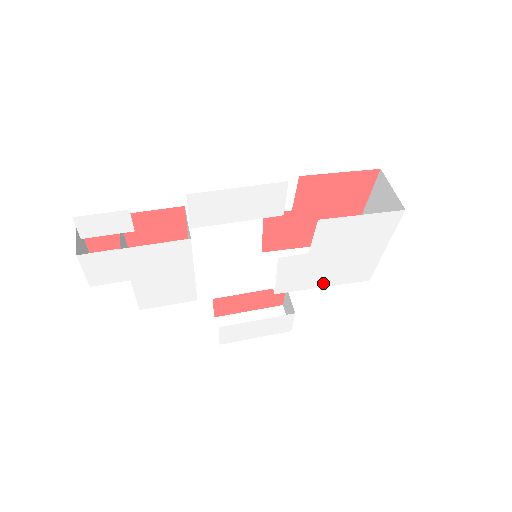
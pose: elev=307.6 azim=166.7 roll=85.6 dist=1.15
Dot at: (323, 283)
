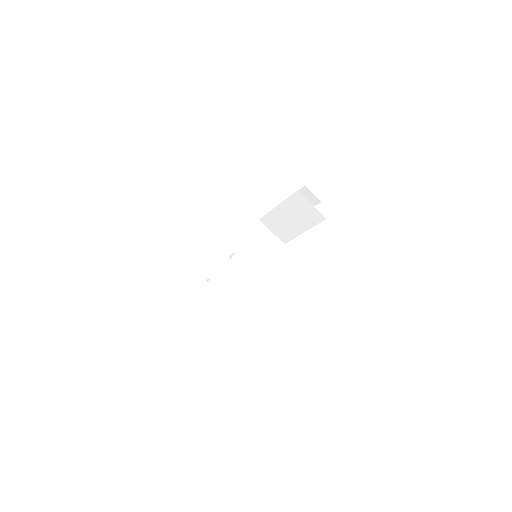
Dot at: occluded
